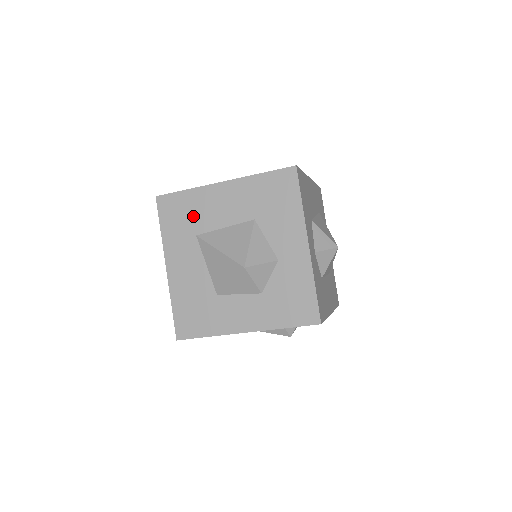
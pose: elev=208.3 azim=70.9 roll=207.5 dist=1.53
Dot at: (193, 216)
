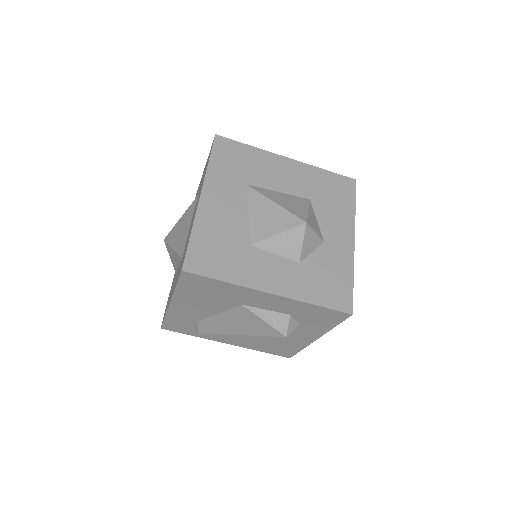
Dot at: (249, 168)
